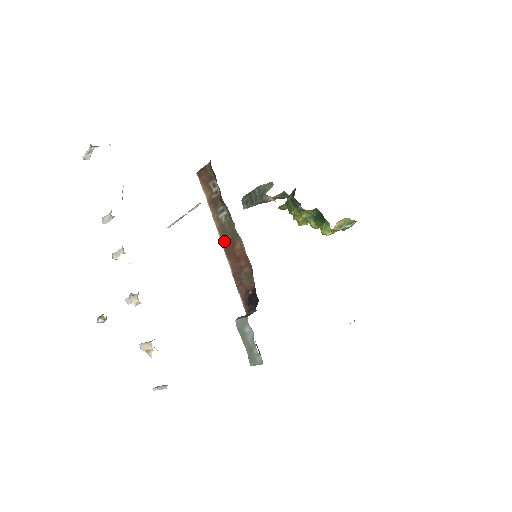
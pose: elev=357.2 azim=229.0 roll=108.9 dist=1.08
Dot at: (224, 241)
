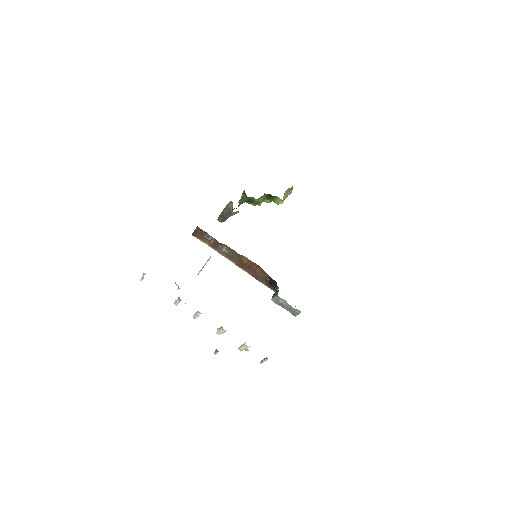
Dot at: (234, 262)
